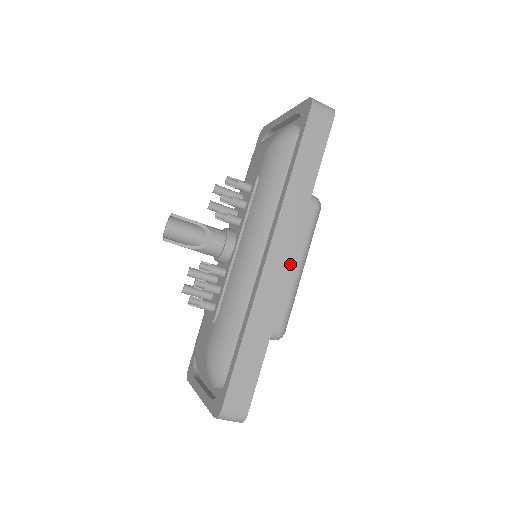
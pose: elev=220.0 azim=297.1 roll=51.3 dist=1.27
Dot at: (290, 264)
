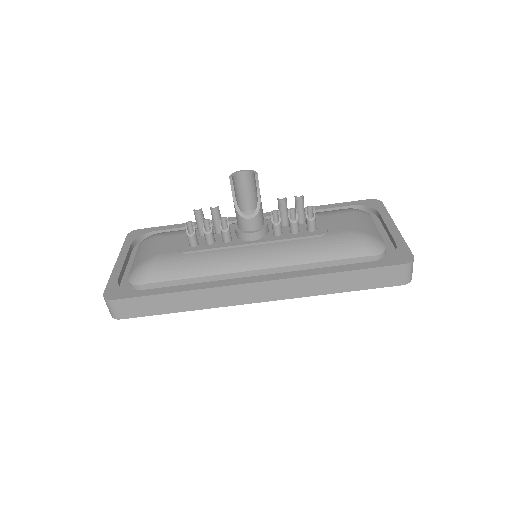
Dot at: (257, 302)
